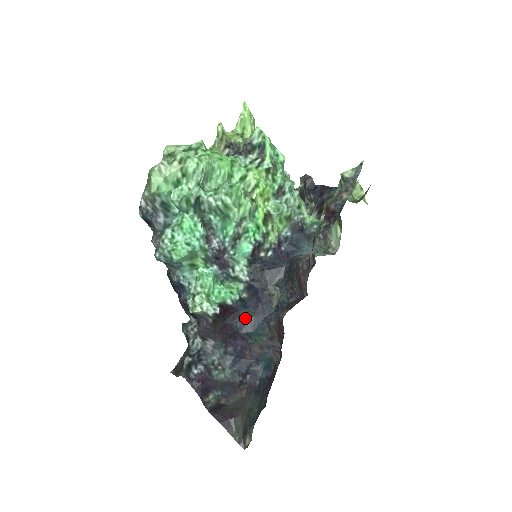
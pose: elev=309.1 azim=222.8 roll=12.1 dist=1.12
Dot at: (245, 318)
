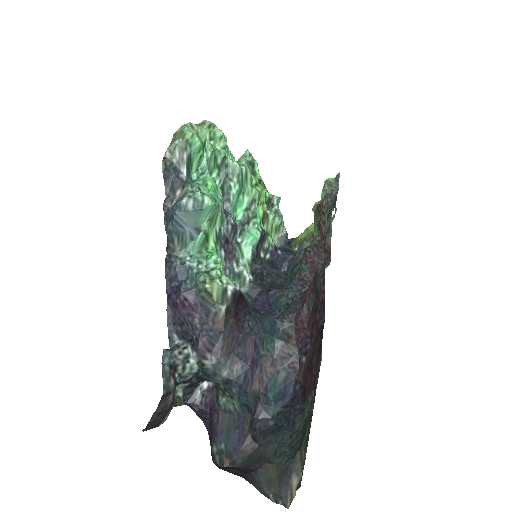
Dot at: (256, 318)
